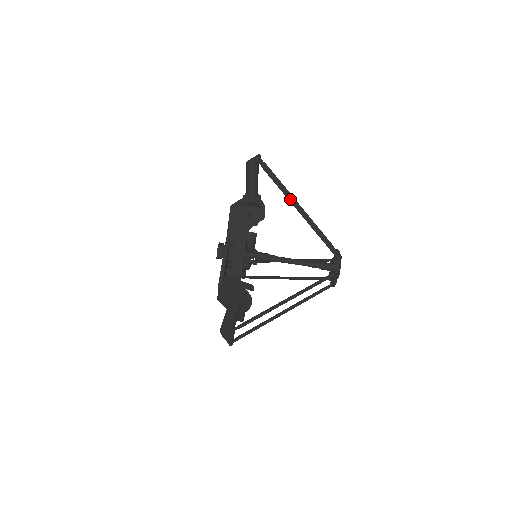
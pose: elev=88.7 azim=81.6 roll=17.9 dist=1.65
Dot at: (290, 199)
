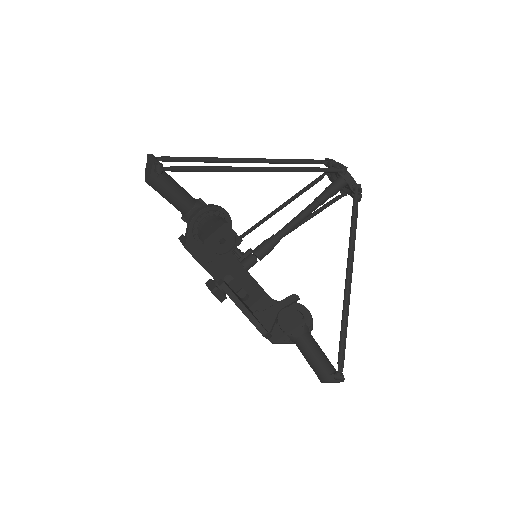
Dot at: (240, 170)
